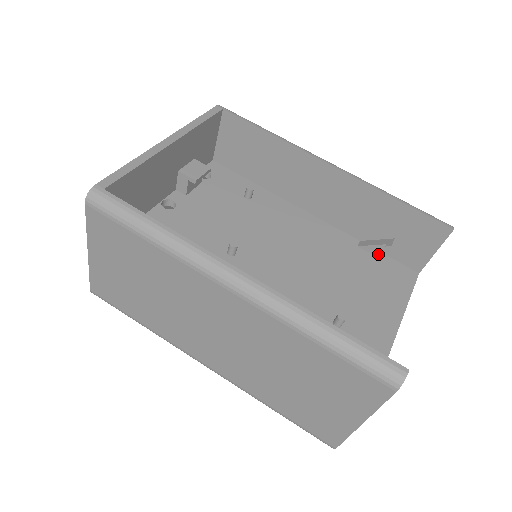
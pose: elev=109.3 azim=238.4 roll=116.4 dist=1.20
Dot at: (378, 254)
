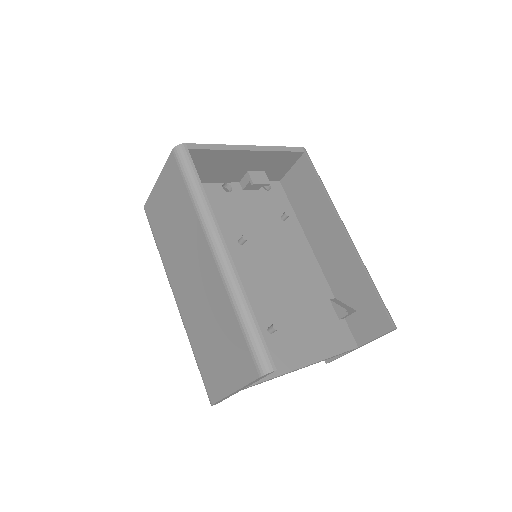
Dot at: (339, 314)
